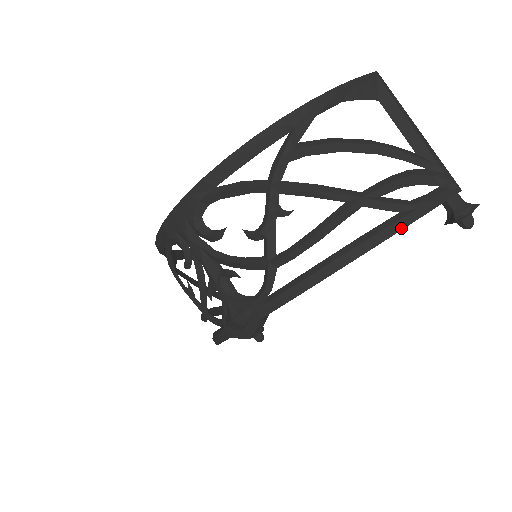
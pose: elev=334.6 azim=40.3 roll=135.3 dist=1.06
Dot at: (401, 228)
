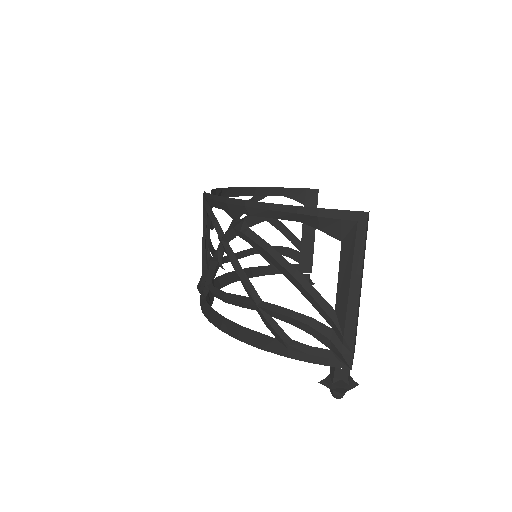
Dot at: (266, 349)
